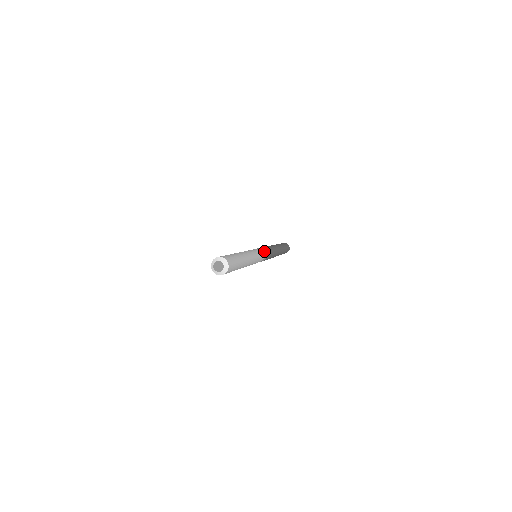
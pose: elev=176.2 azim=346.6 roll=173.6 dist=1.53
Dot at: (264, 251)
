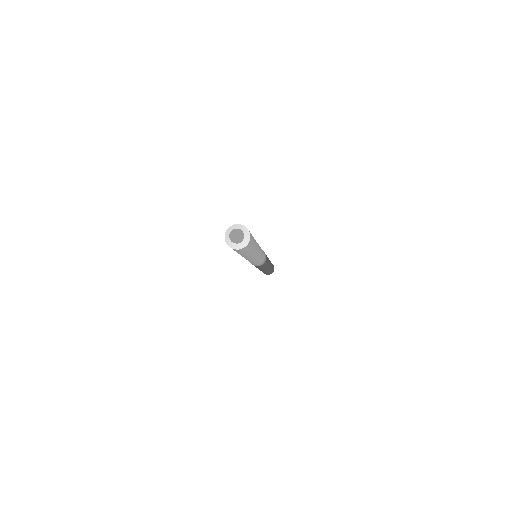
Dot at: occluded
